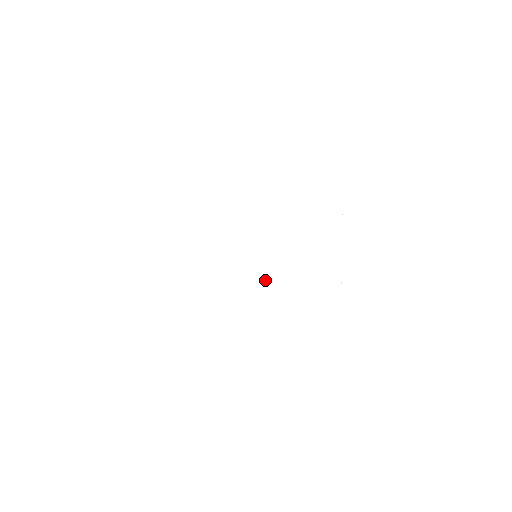
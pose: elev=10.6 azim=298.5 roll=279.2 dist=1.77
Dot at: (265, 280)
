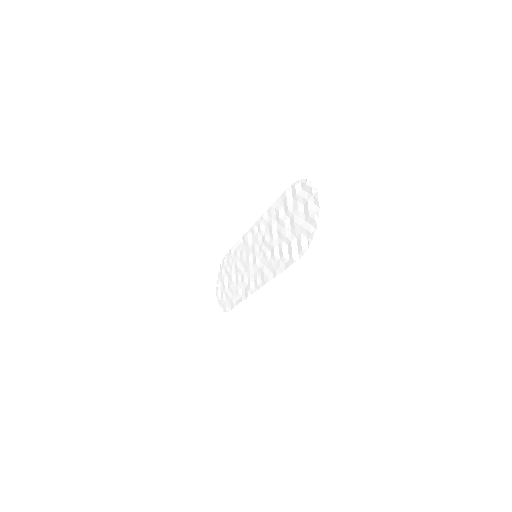
Dot at: (262, 276)
